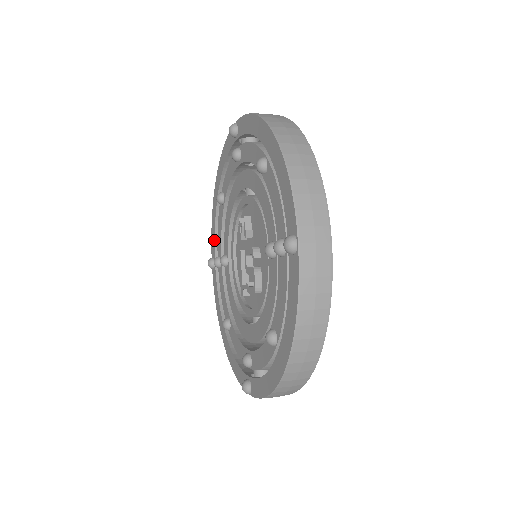
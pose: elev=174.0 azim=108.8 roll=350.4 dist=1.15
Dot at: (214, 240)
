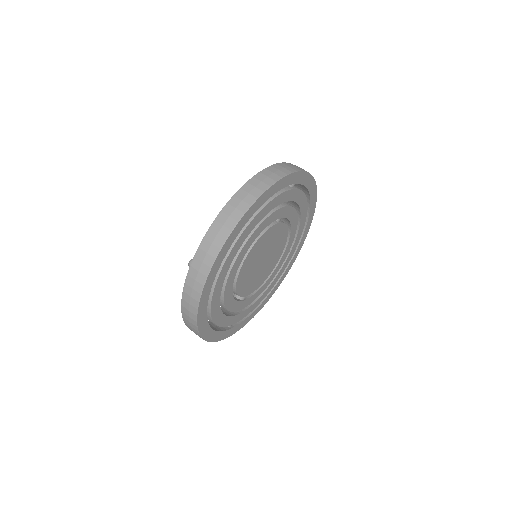
Dot at: occluded
